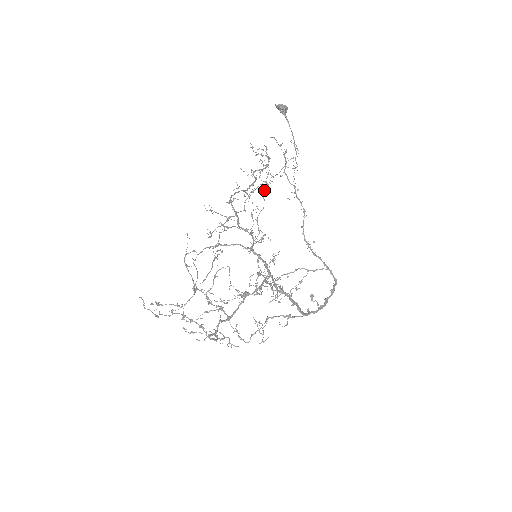
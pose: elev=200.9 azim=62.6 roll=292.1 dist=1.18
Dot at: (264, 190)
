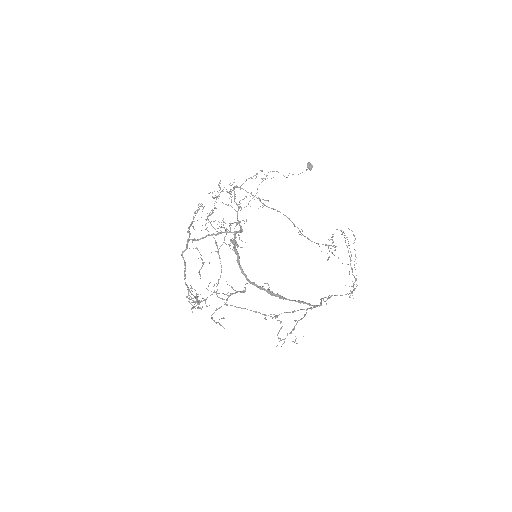
Dot at: (259, 184)
